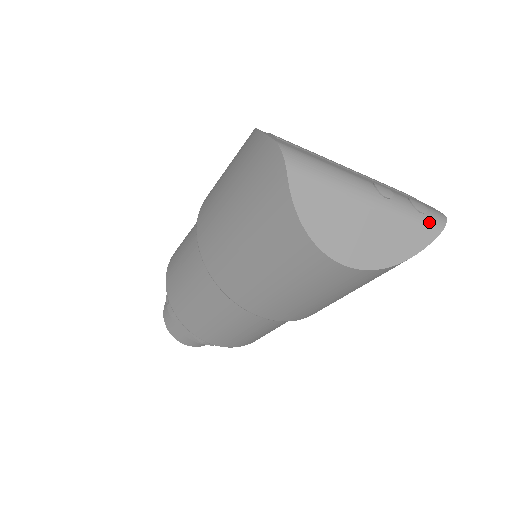
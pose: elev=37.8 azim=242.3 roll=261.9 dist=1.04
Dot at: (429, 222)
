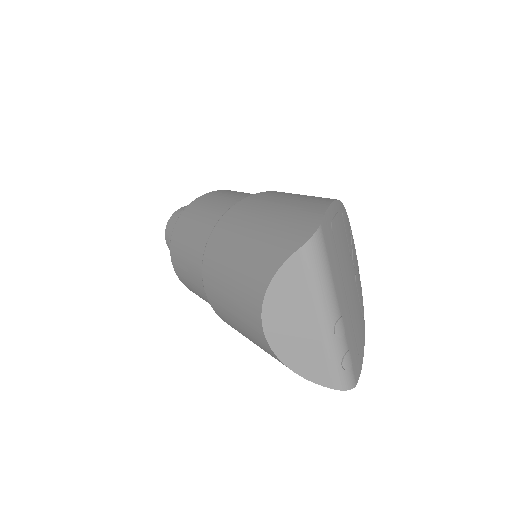
Dot at: (339, 376)
